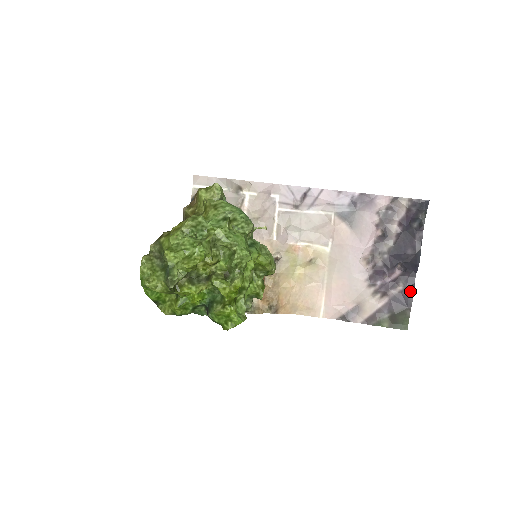
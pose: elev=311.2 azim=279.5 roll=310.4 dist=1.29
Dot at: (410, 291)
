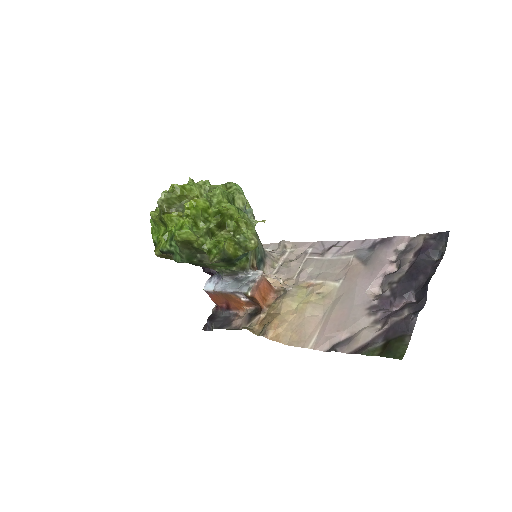
Dot at: (413, 314)
